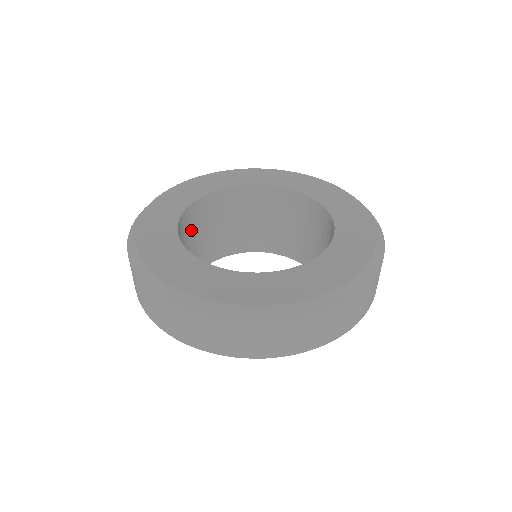
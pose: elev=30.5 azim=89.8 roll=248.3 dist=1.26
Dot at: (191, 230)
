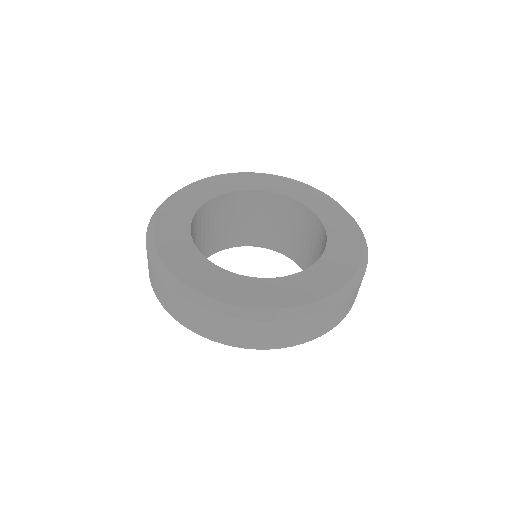
Dot at: (201, 226)
